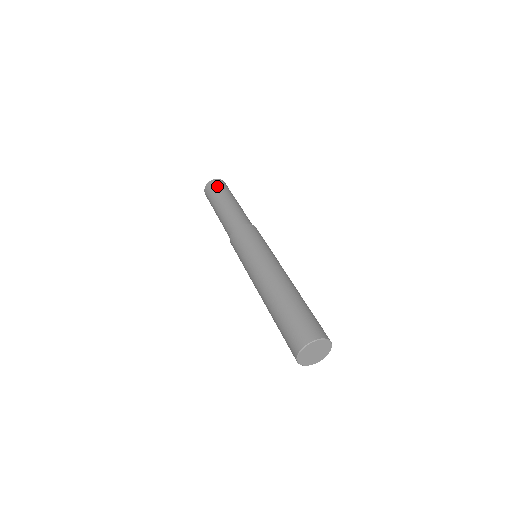
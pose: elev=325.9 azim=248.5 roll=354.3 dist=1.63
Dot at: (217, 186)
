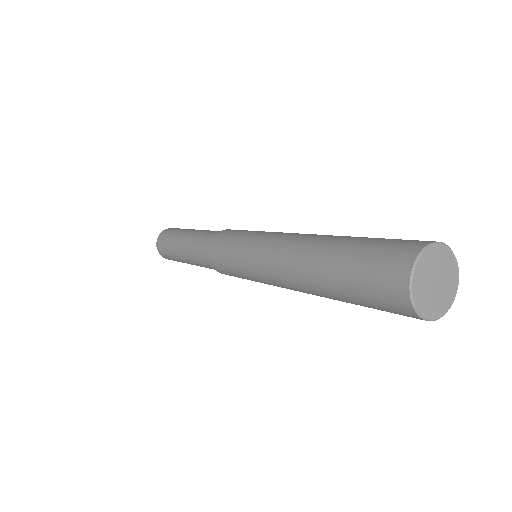
Dot at: (167, 233)
